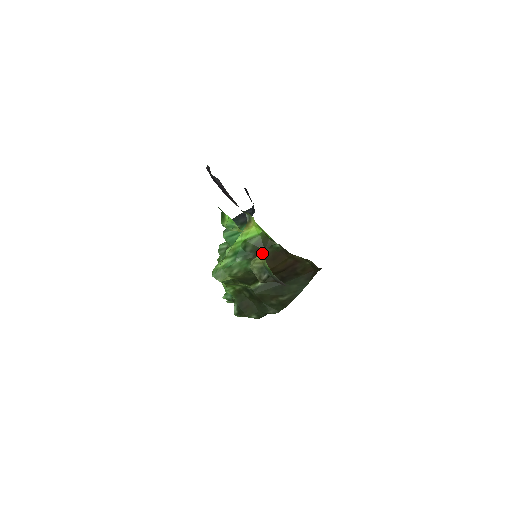
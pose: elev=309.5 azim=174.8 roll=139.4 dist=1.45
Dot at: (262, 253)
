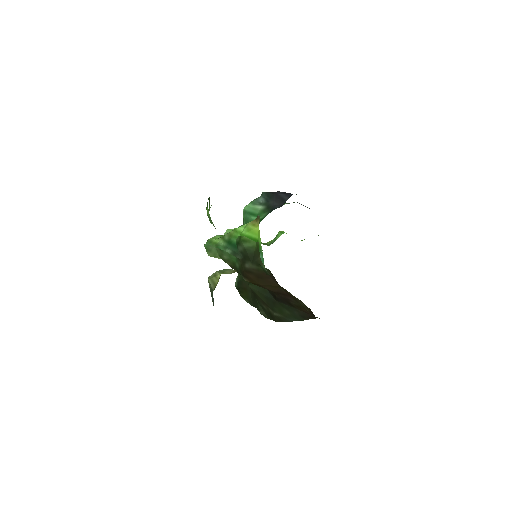
Dot at: (234, 270)
